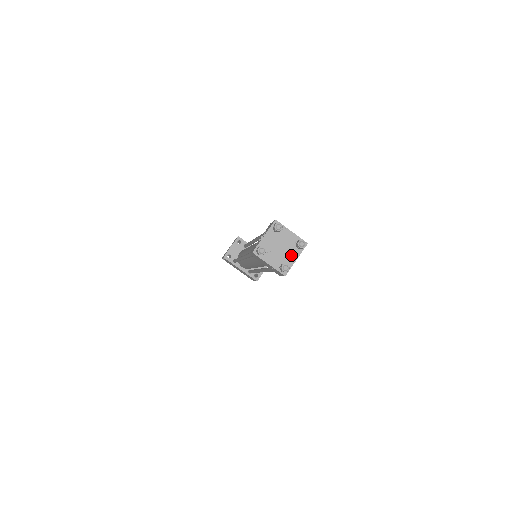
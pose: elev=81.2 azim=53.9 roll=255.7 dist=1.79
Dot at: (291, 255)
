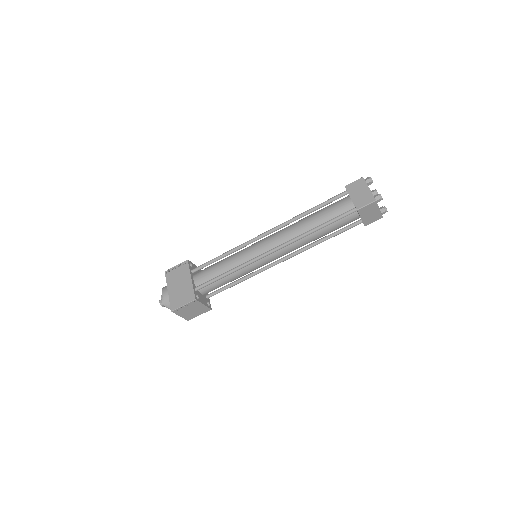
Dot at: occluded
